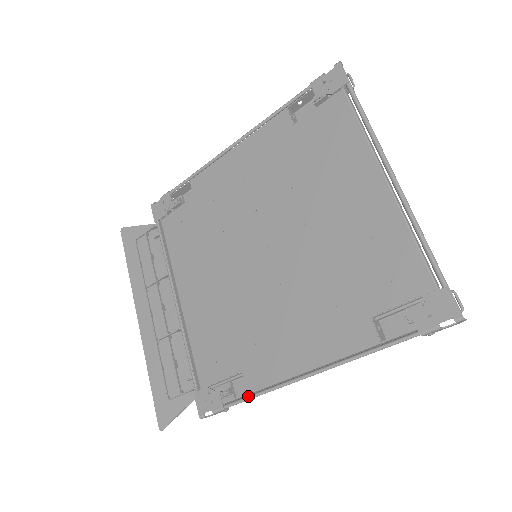
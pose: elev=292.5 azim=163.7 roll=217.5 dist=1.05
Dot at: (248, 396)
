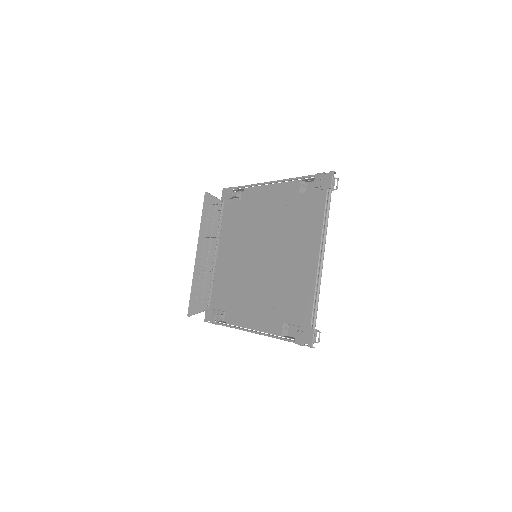
Dot at: (226, 325)
